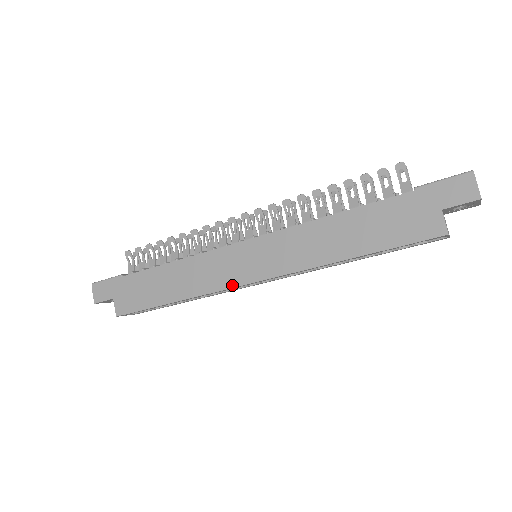
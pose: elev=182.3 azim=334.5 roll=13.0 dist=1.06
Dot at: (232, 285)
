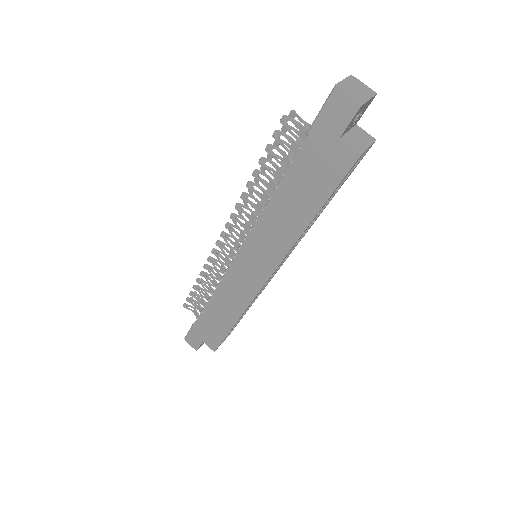
Dot at: (256, 291)
